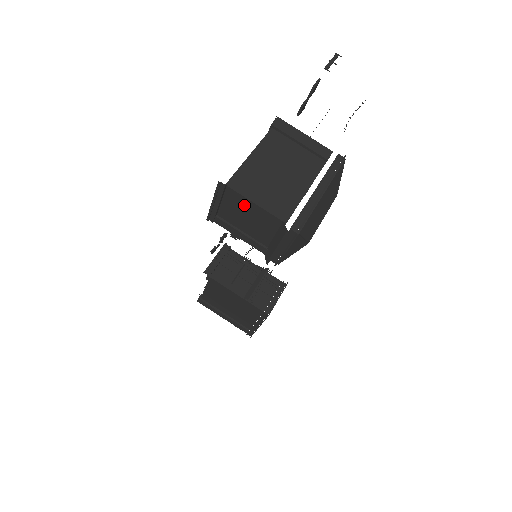
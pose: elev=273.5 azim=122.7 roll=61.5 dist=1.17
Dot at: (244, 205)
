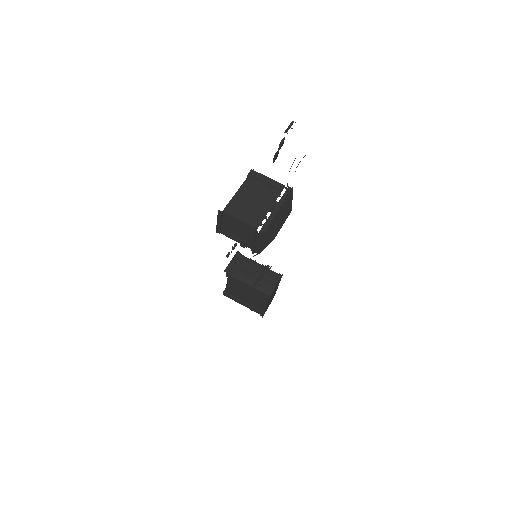
Dot at: (234, 221)
